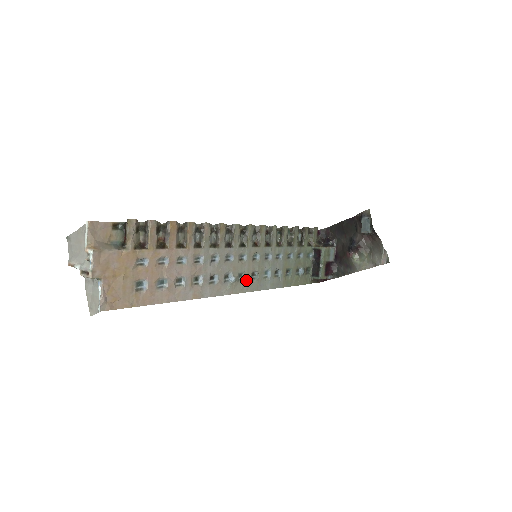
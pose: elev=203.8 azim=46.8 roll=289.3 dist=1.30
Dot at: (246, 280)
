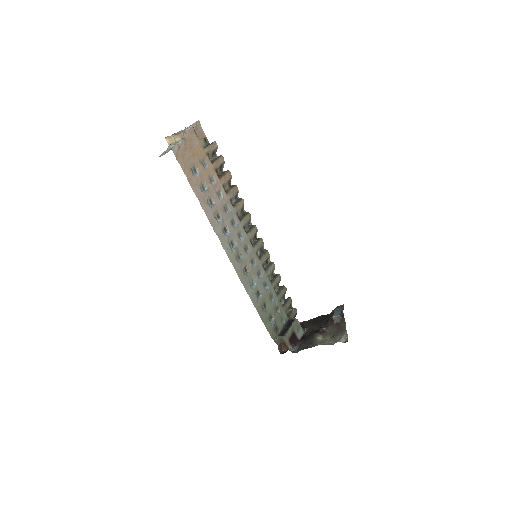
Dot at: (240, 264)
